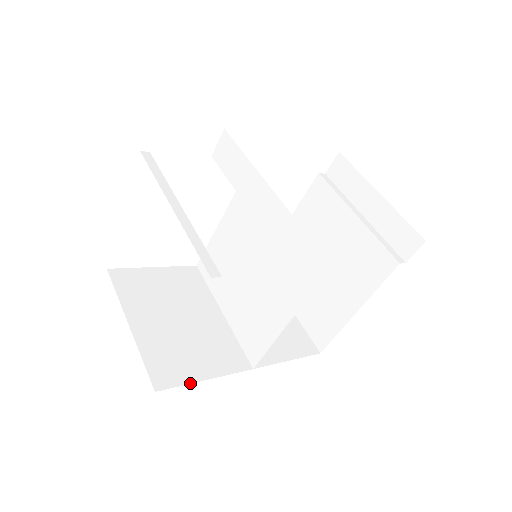
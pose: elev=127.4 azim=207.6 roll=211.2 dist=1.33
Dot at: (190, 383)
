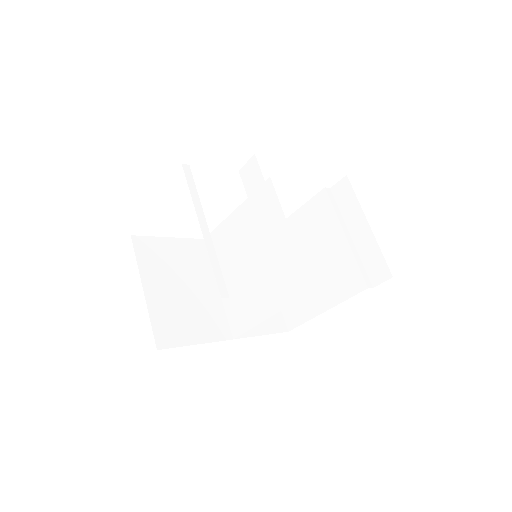
Dot at: occluded
